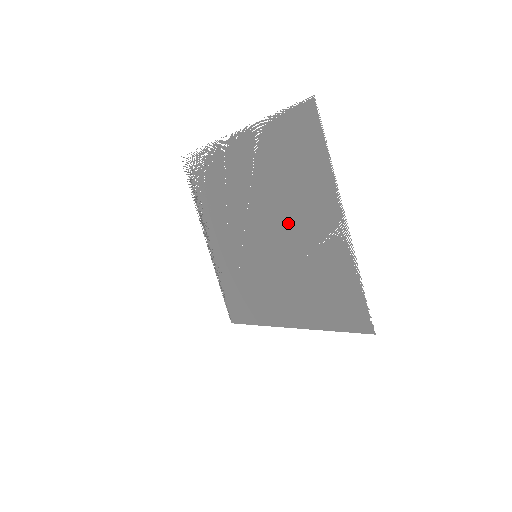
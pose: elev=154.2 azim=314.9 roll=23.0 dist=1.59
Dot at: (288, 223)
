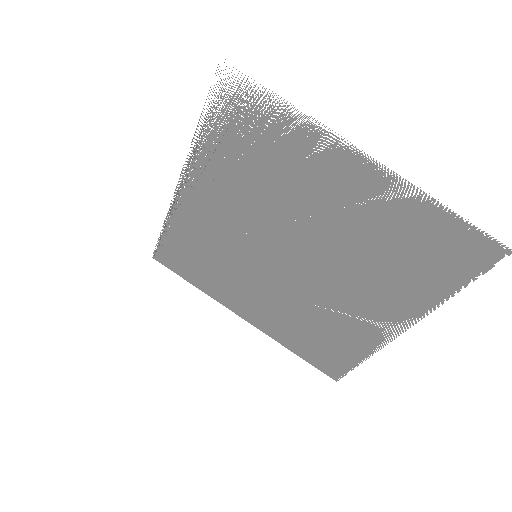
Dot at: (336, 278)
